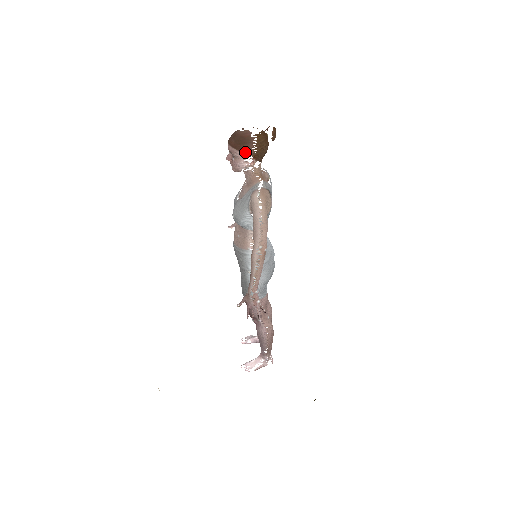
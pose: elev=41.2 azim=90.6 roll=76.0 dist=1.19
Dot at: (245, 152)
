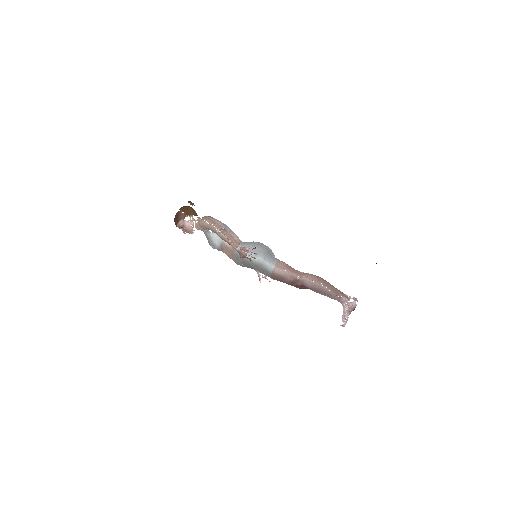
Dot at: (181, 218)
